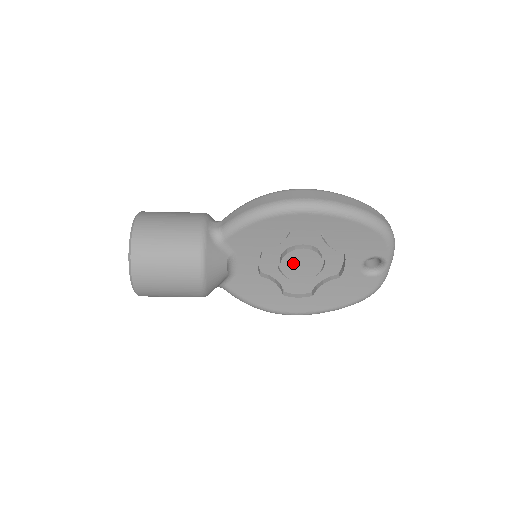
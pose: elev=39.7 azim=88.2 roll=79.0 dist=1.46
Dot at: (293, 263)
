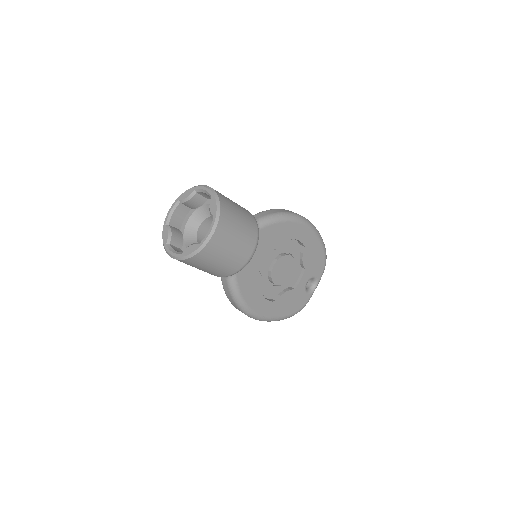
Dot at: (280, 267)
